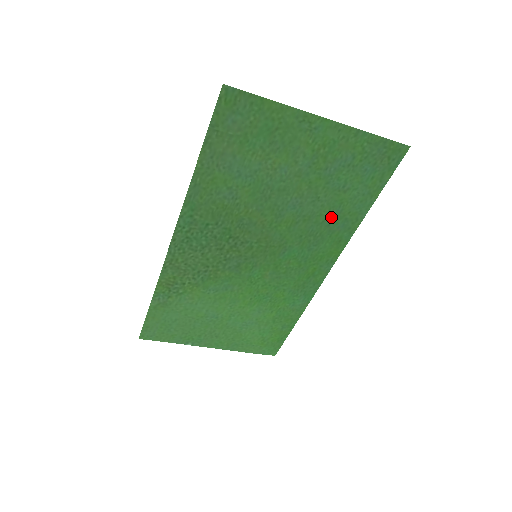
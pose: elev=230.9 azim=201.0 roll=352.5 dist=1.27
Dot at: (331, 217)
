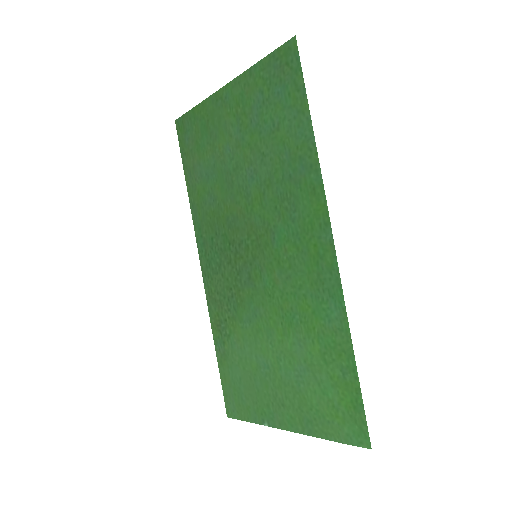
Dot at: (286, 166)
